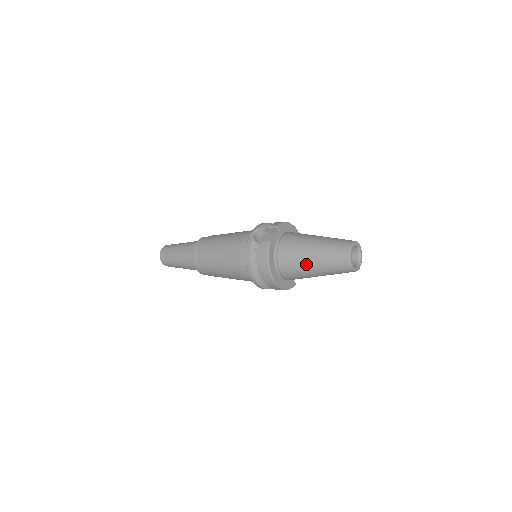
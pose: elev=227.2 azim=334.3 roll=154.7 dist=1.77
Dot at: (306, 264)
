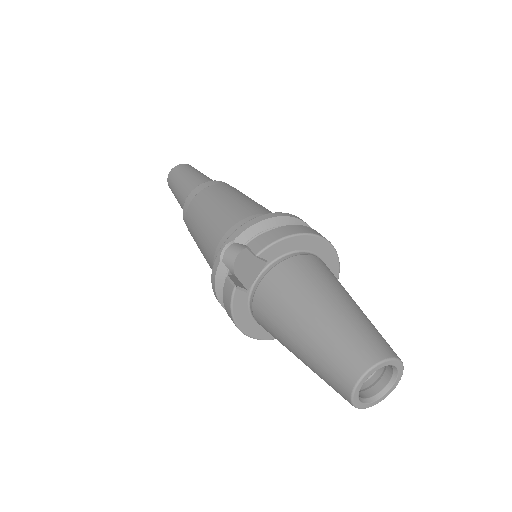
Dot at: (289, 350)
